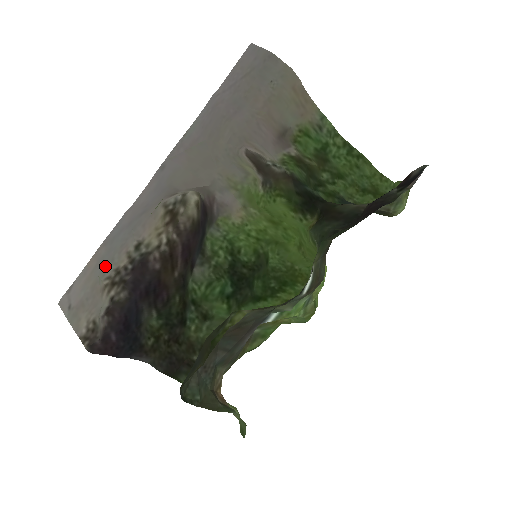
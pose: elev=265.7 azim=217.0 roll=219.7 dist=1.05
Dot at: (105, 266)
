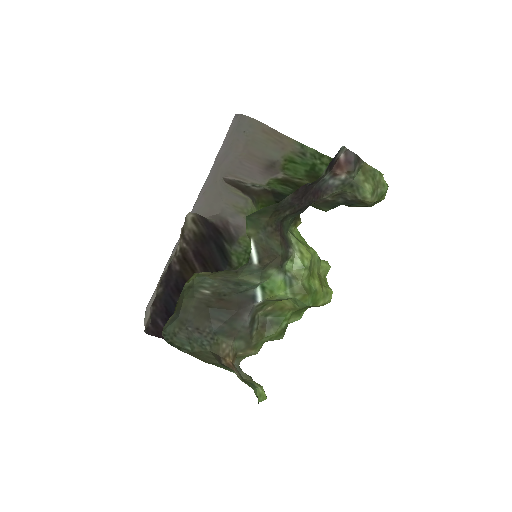
Dot at: occluded
